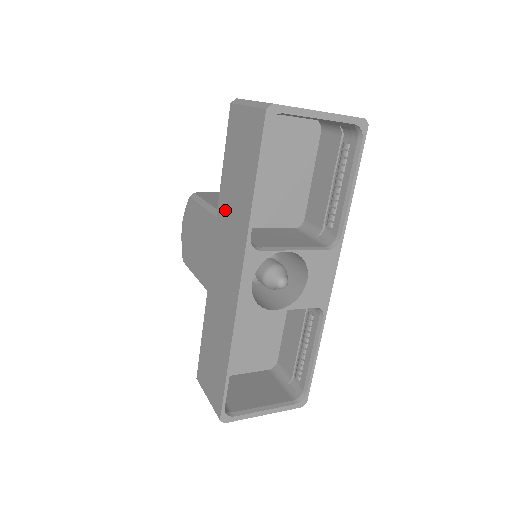
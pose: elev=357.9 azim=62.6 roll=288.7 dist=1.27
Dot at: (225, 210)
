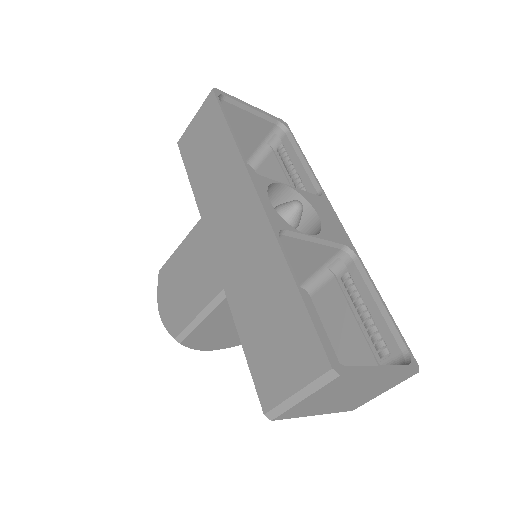
Dot at: (208, 194)
